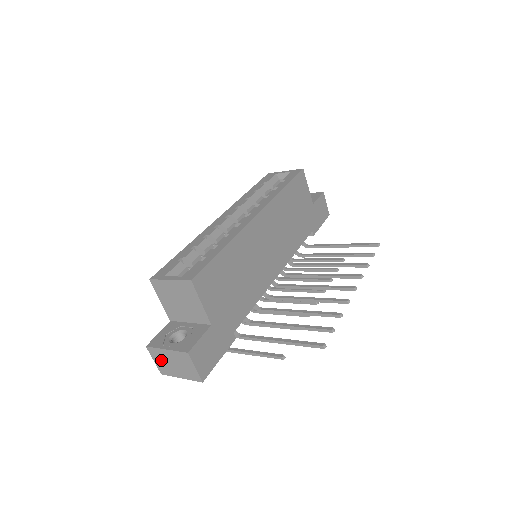
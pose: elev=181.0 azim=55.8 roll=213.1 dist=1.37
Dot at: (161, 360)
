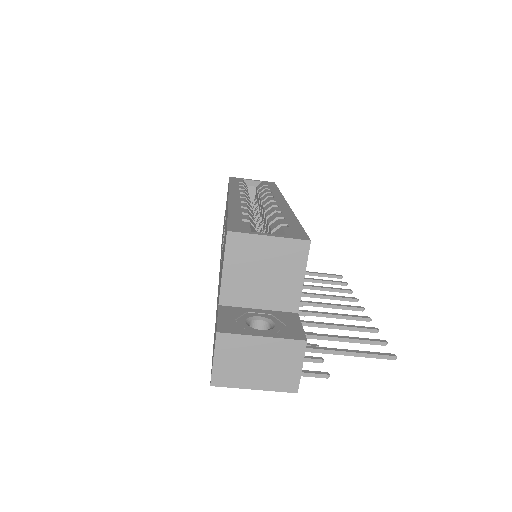
Dot at: (233, 357)
